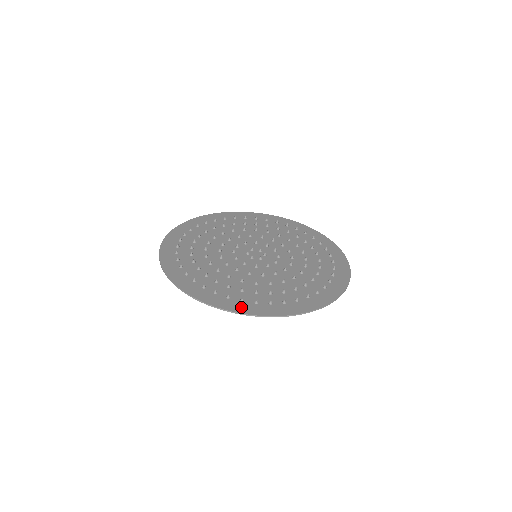
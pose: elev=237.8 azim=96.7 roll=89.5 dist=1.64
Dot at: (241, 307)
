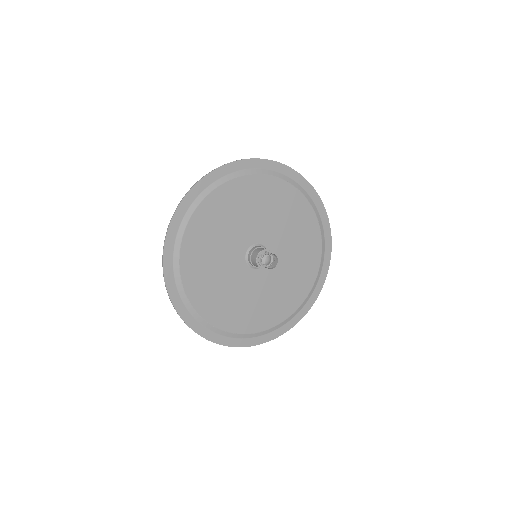
Dot at: (185, 209)
